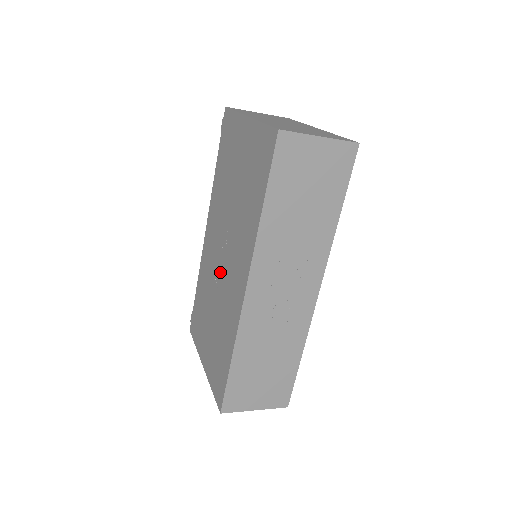
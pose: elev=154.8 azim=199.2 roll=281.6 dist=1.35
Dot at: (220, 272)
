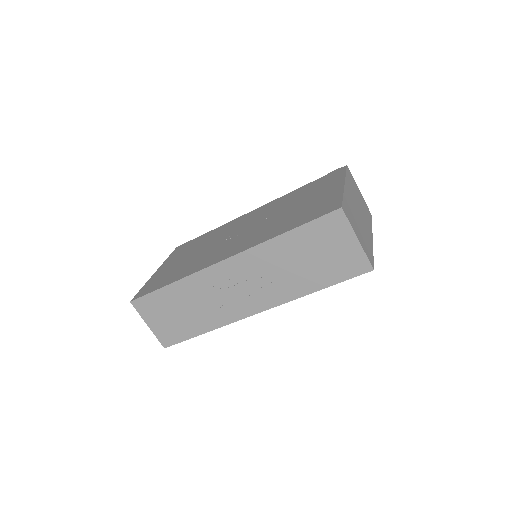
Dot at: (228, 238)
